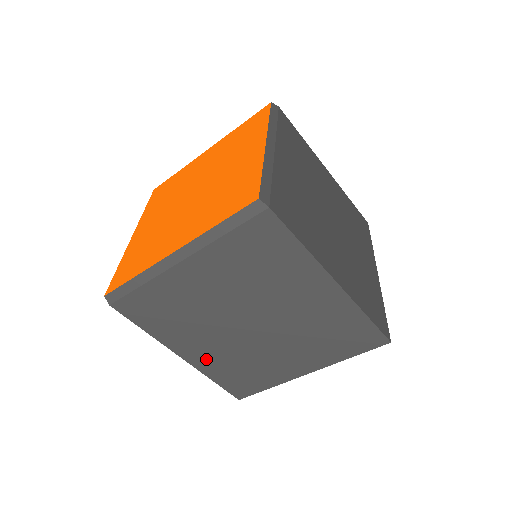
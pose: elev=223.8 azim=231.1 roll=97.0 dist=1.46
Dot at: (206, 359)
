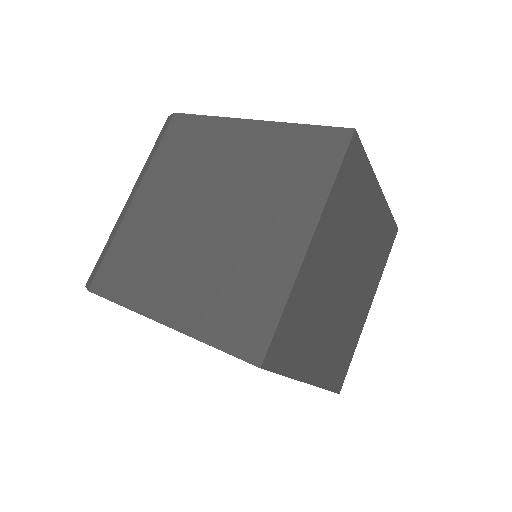
Dot at: (189, 306)
